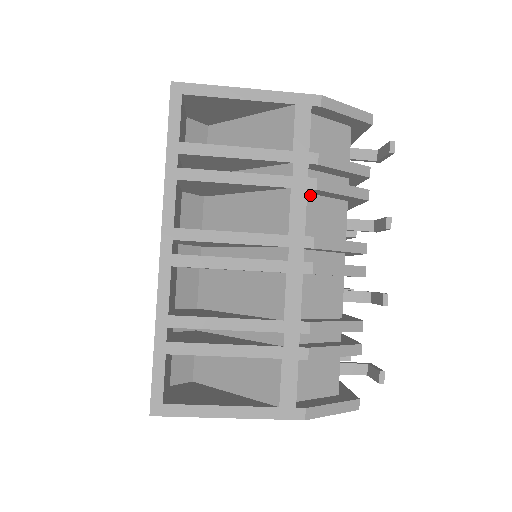
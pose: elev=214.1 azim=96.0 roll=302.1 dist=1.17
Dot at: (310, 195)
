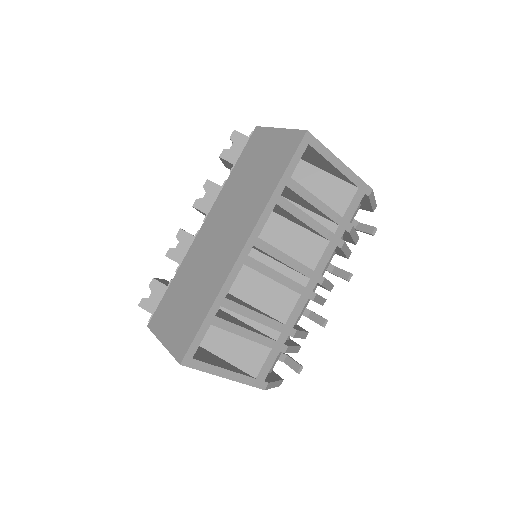
Dot at: occluded
